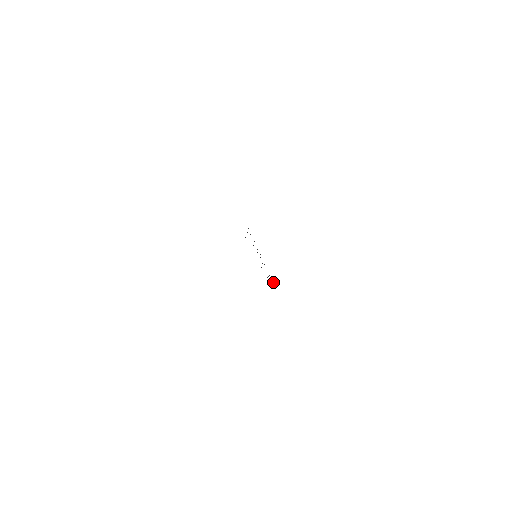
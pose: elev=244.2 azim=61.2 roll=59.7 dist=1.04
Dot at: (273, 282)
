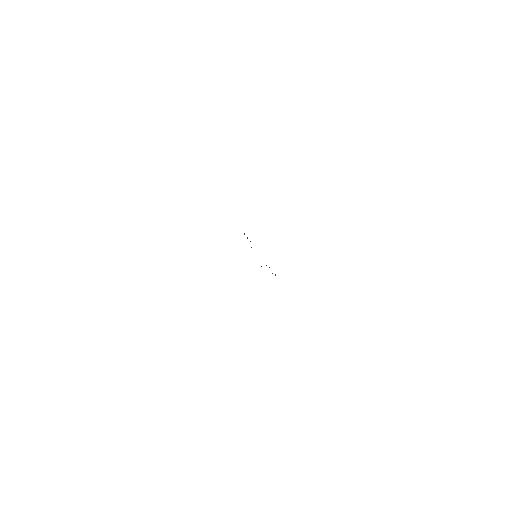
Dot at: (275, 275)
